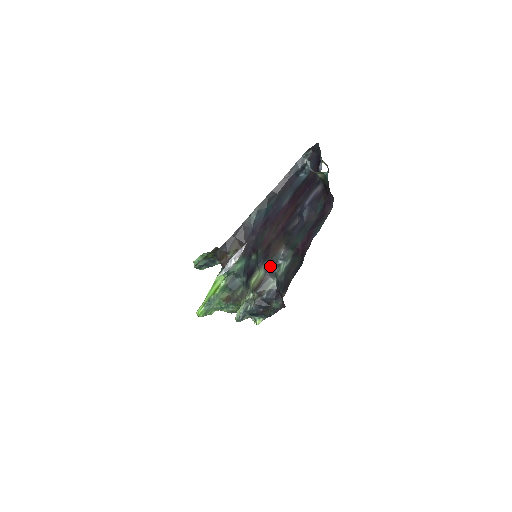
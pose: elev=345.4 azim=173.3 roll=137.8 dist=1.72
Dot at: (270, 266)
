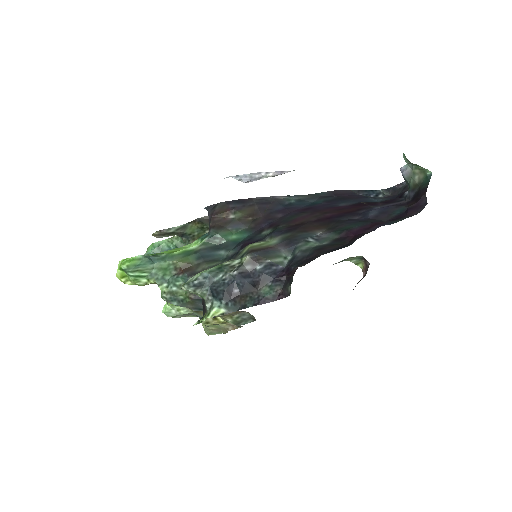
Dot at: (292, 238)
